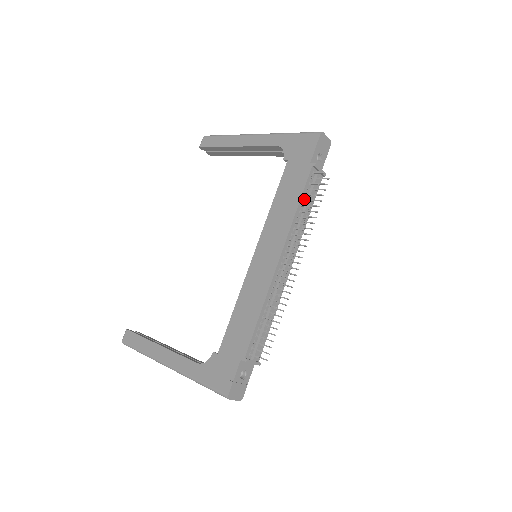
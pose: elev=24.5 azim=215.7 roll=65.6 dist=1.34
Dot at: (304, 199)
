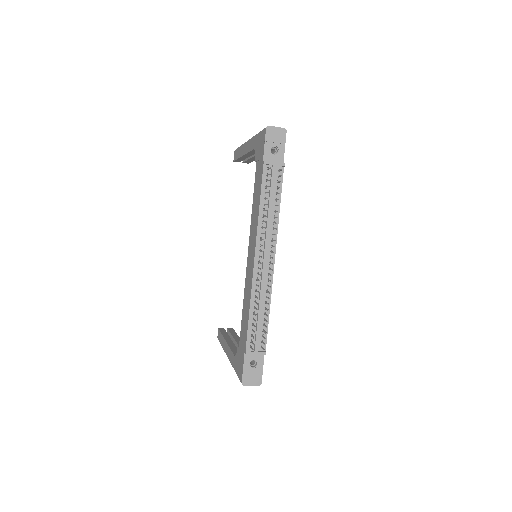
Dot at: (265, 197)
